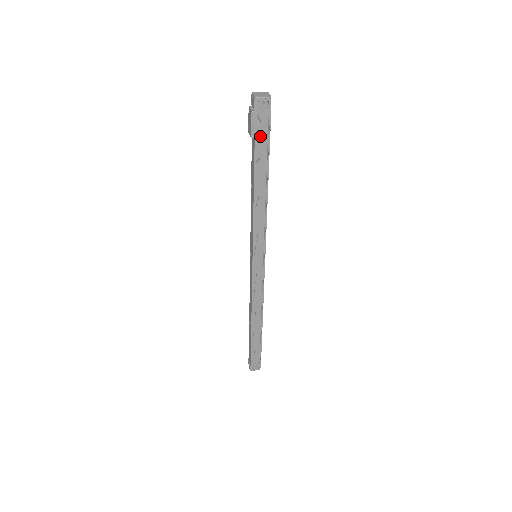
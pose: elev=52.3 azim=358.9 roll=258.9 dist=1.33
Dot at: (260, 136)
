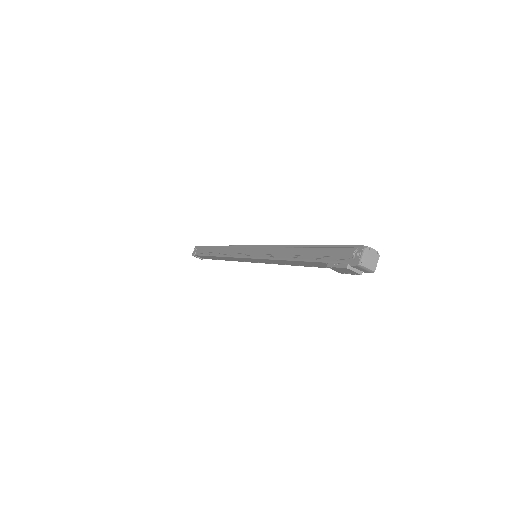
Dot at: occluded
